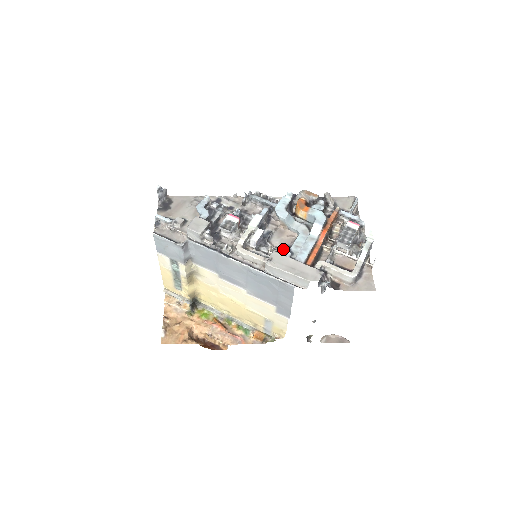
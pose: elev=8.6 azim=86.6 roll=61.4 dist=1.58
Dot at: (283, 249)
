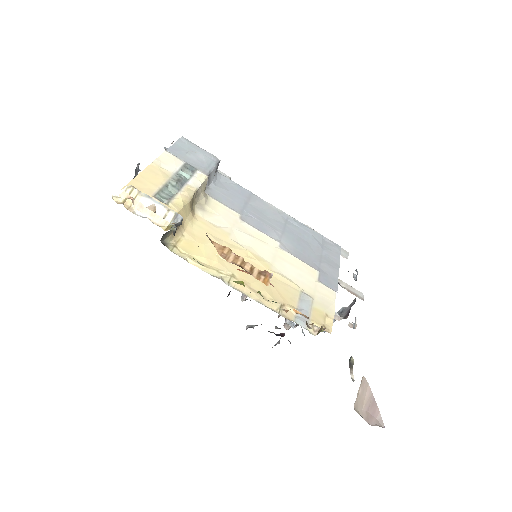
Dot at: occluded
